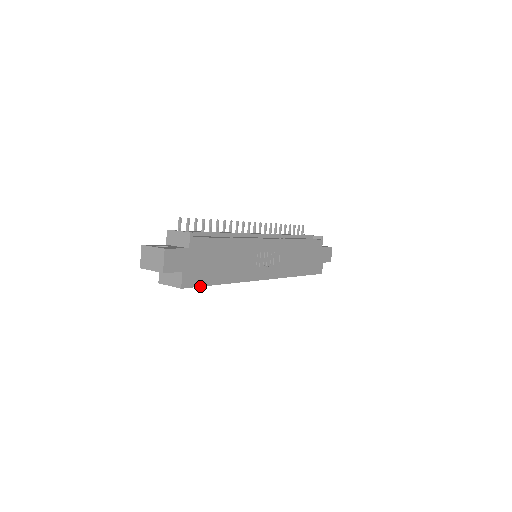
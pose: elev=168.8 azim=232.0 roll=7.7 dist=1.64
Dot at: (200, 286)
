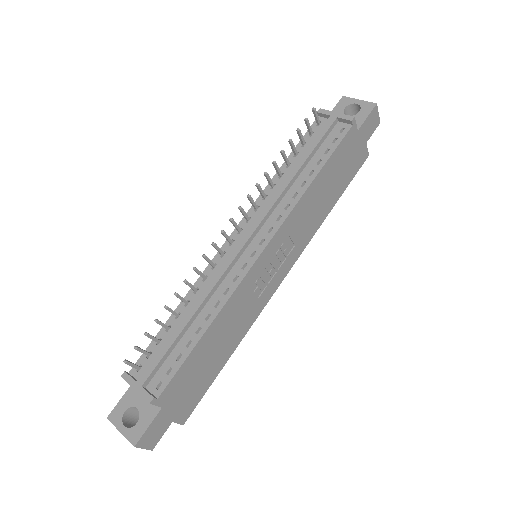
Dot at: occluded
